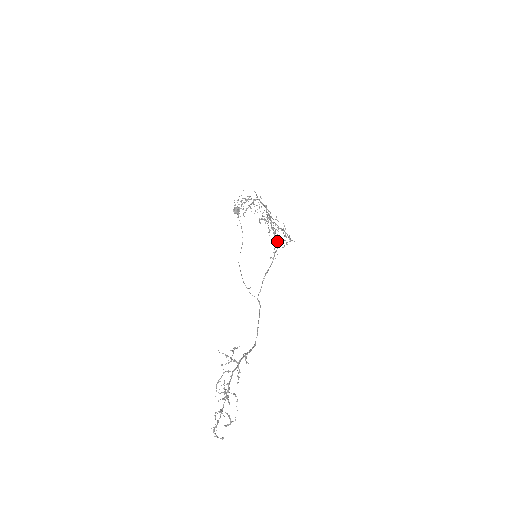
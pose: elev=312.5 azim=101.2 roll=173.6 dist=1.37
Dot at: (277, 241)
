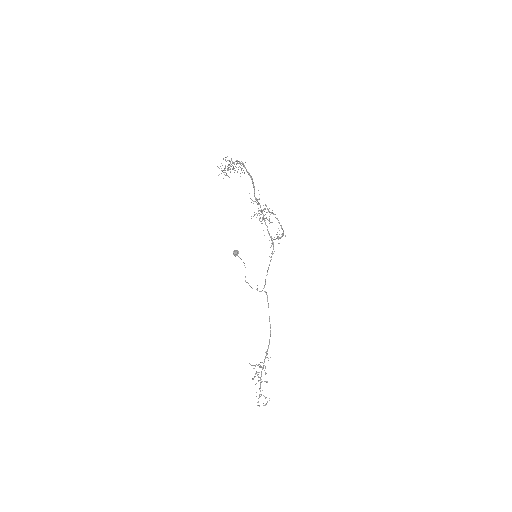
Dot at: (272, 241)
